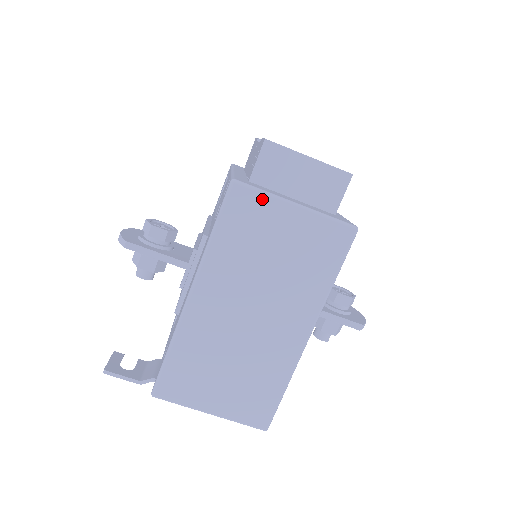
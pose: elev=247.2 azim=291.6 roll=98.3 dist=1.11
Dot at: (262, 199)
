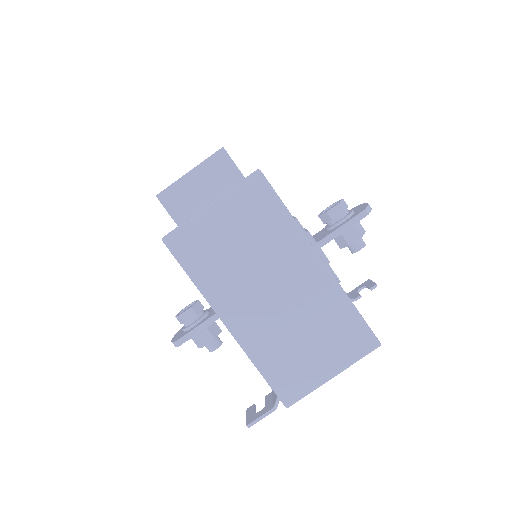
Dot at: (189, 227)
